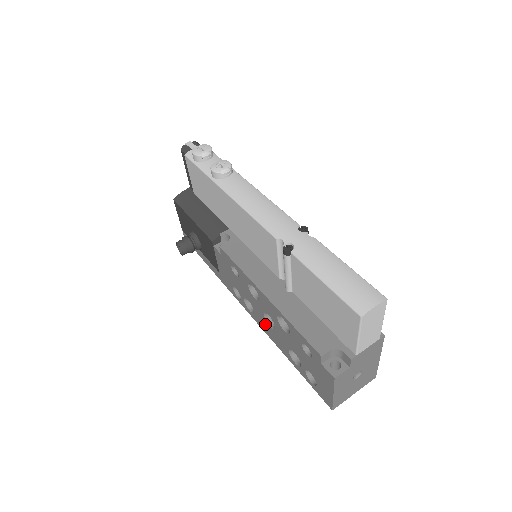
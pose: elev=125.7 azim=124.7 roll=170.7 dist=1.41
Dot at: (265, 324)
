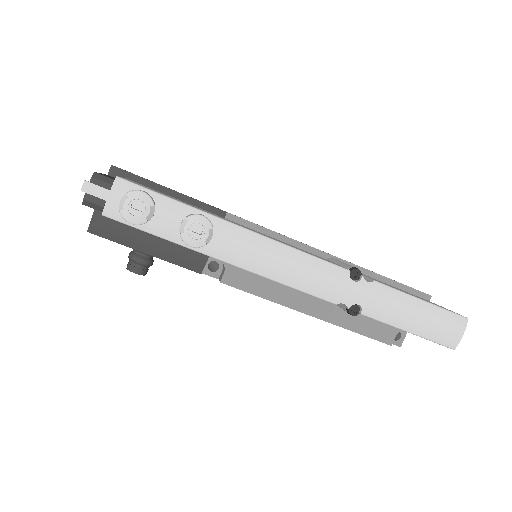
Dot at: occluded
